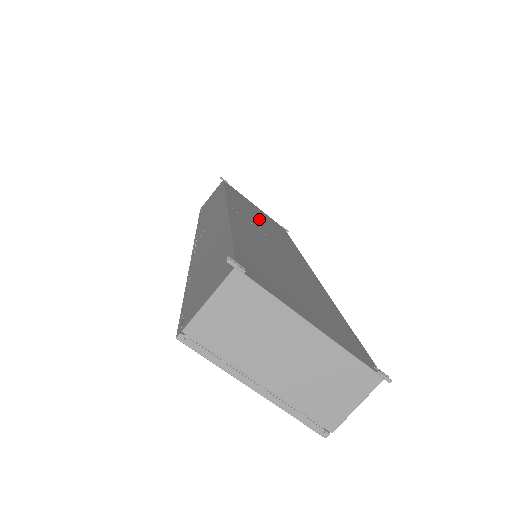
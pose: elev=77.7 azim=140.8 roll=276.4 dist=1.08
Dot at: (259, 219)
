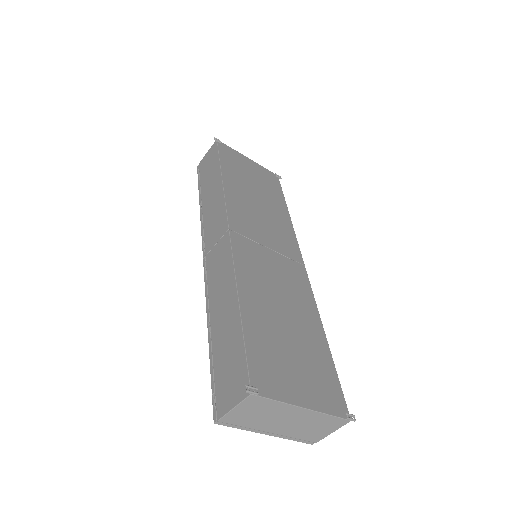
Dot at: (256, 205)
